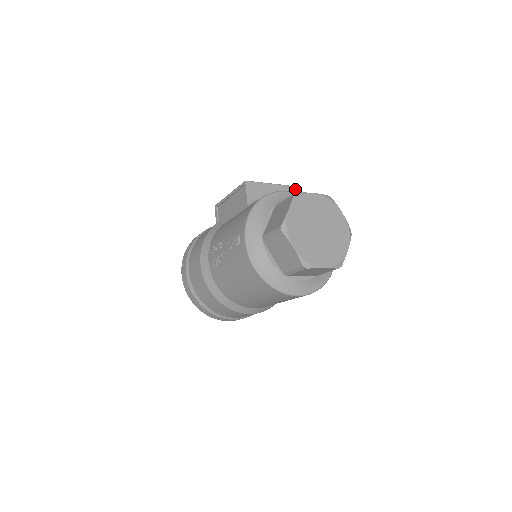
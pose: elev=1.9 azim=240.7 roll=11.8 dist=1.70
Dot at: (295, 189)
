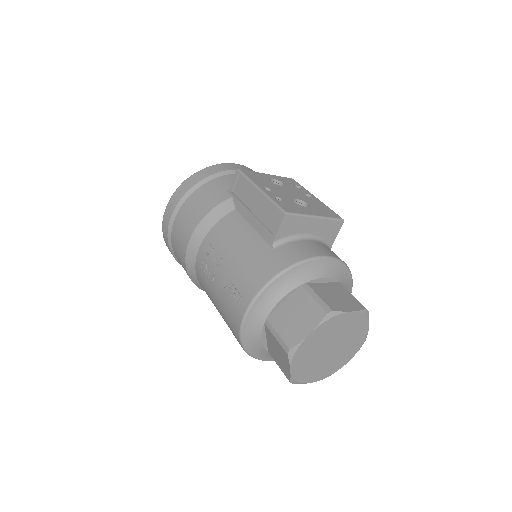
Dot at: (341, 224)
